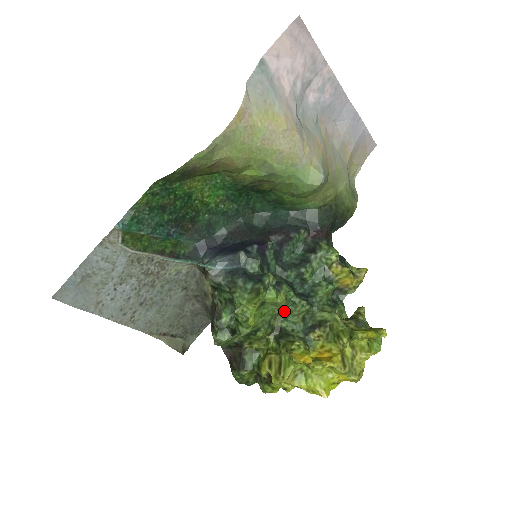
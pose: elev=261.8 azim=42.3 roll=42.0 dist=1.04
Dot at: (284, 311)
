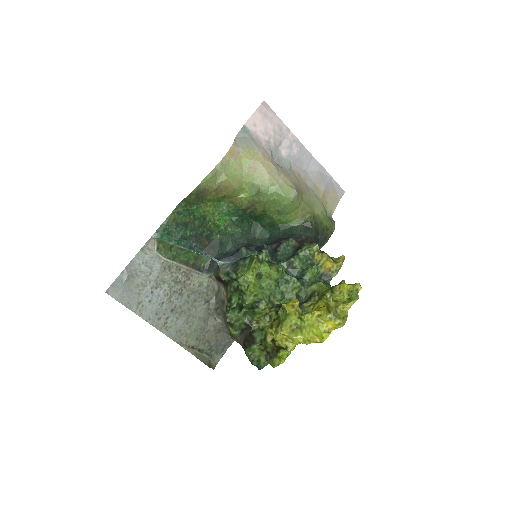
Dot at: (280, 289)
